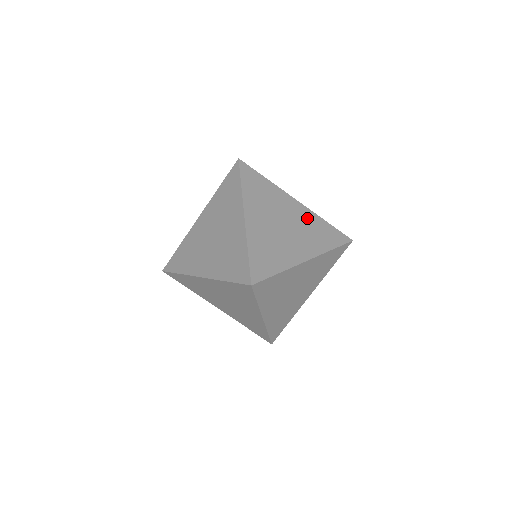
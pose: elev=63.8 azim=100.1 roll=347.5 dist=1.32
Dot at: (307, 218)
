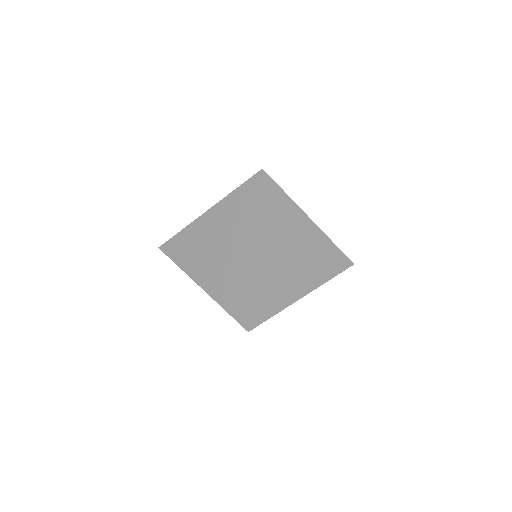
Dot at: occluded
